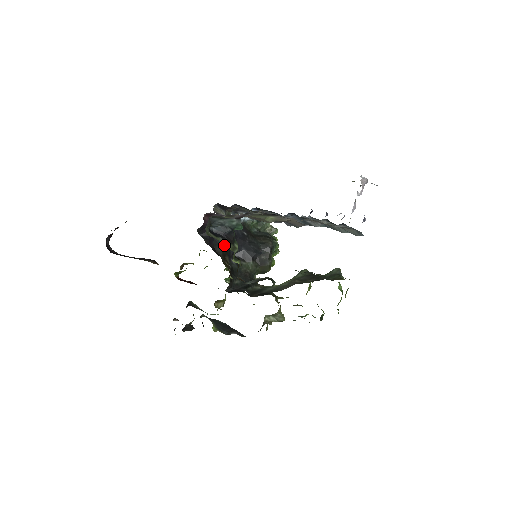
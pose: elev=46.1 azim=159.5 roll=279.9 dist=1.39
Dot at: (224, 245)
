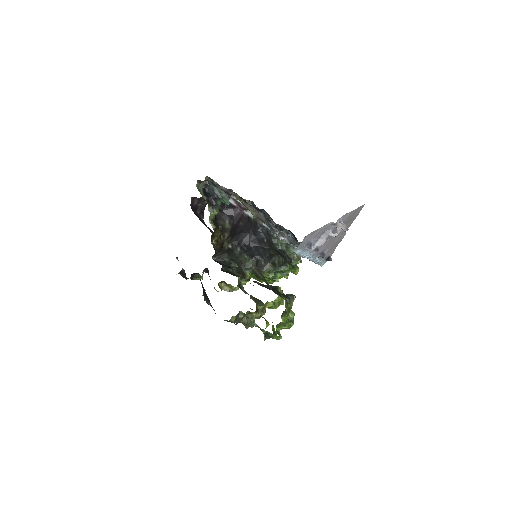
Dot at: (230, 225)
